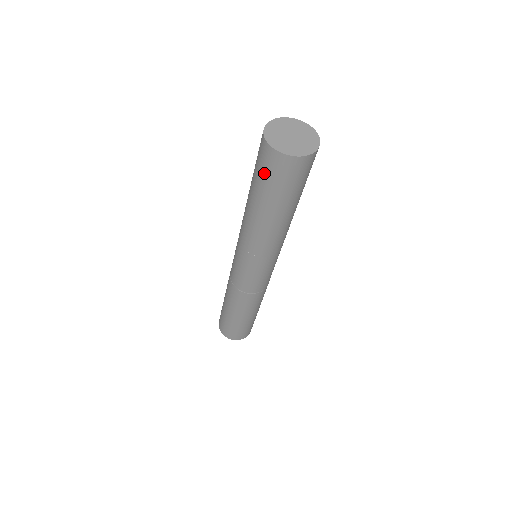
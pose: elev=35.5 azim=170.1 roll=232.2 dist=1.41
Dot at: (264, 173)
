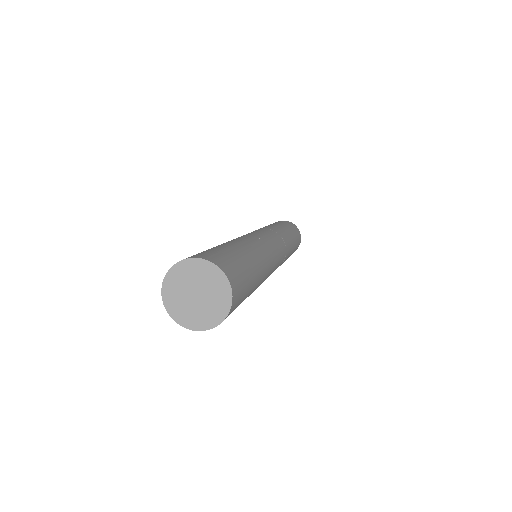
Dot at: occluded
